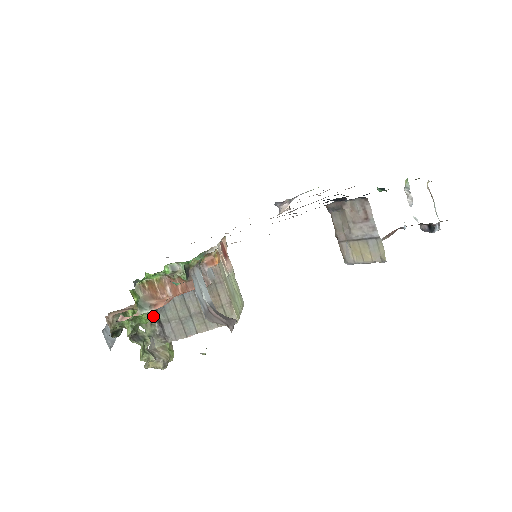
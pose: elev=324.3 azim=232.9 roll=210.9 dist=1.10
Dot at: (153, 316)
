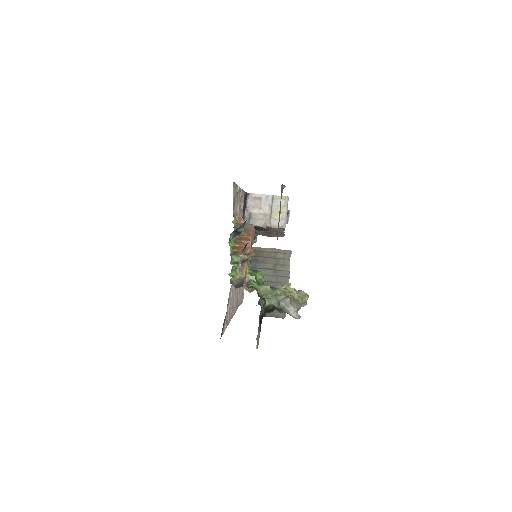
Dot at: (260, 271)
